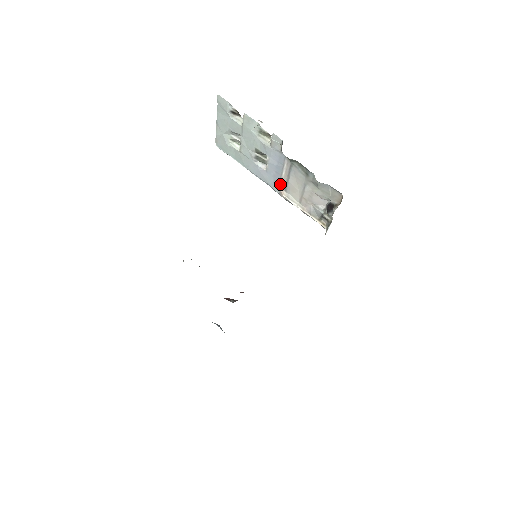
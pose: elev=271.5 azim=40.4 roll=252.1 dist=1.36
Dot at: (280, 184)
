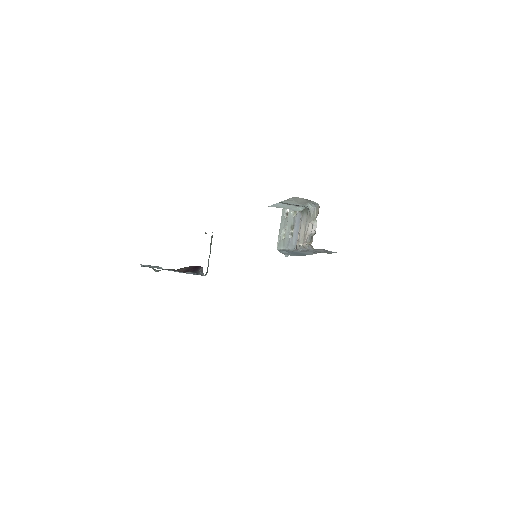
Dot at: (298, 239)
